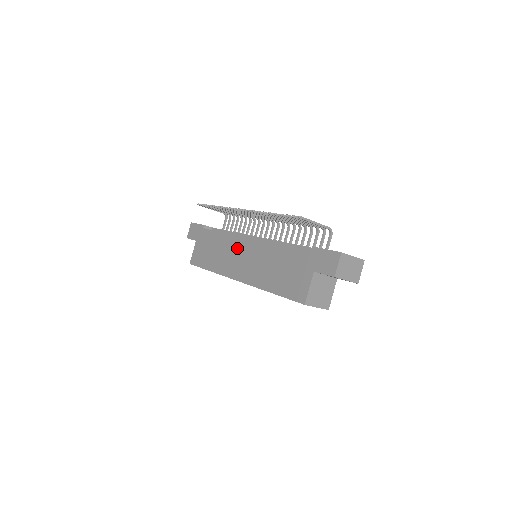
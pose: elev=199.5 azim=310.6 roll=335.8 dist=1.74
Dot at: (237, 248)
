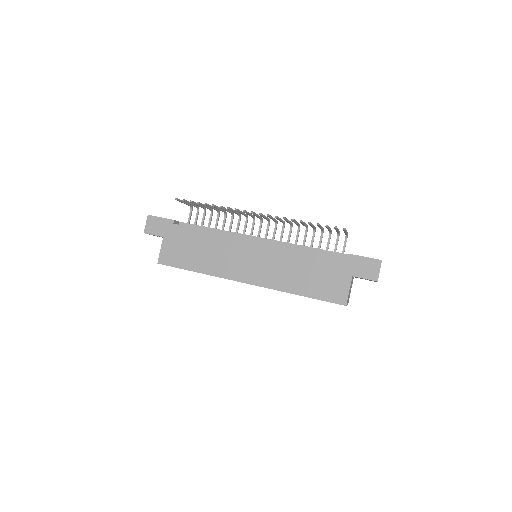
Dot at: (239, 249)
